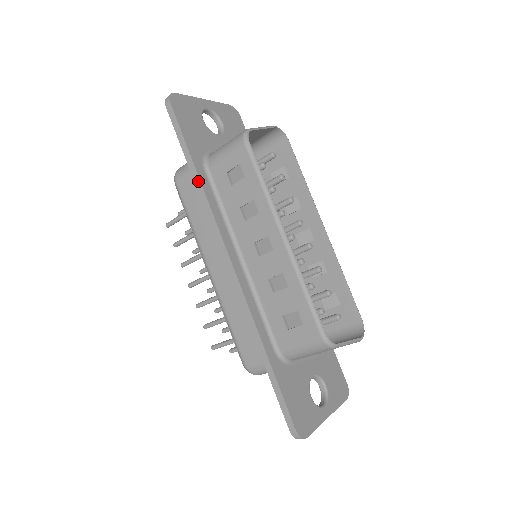
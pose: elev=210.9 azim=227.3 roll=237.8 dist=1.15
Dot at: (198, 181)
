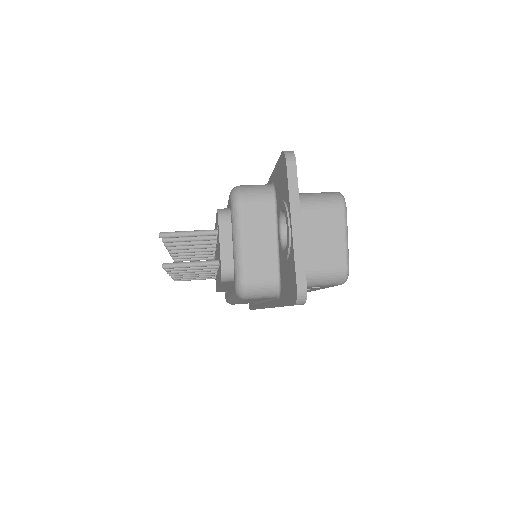
Dot at: occluded
